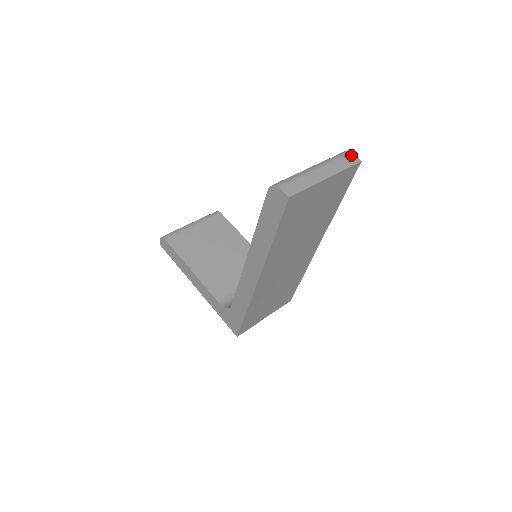
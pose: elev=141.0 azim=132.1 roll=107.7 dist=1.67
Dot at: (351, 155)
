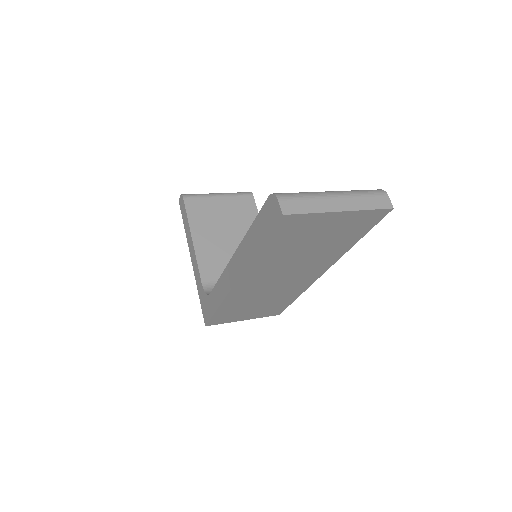
Dot at: (385, 197)
